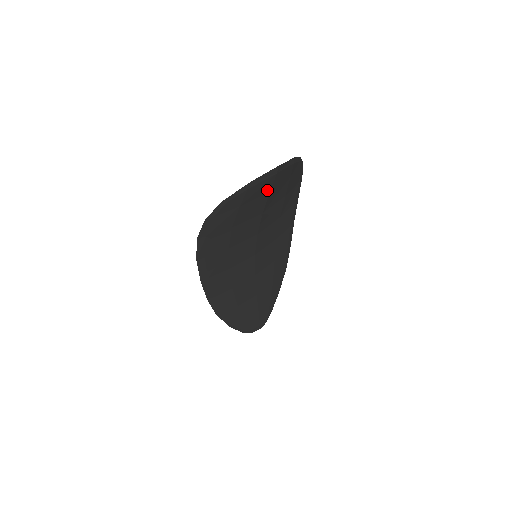
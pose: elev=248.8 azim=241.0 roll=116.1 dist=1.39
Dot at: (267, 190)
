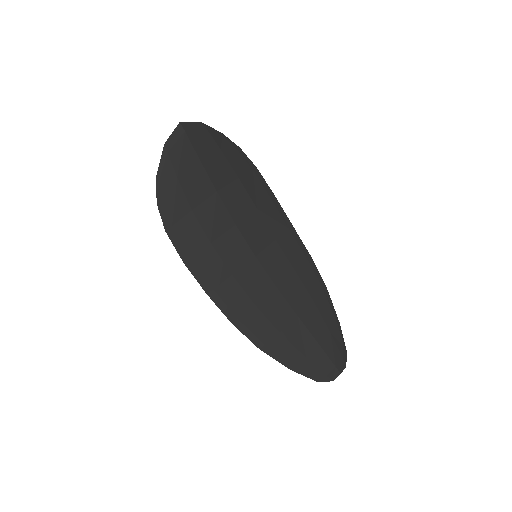
Dot at: (194, 156)
